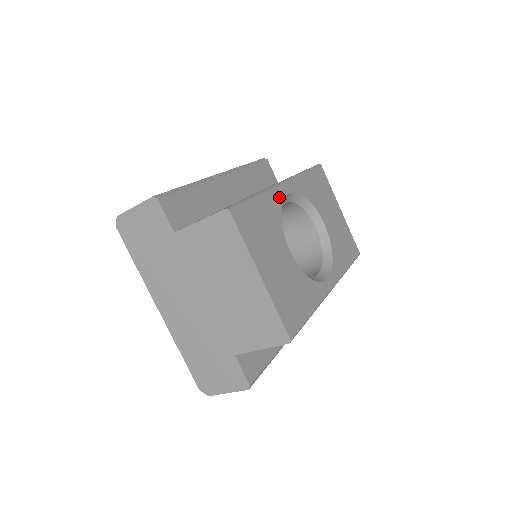
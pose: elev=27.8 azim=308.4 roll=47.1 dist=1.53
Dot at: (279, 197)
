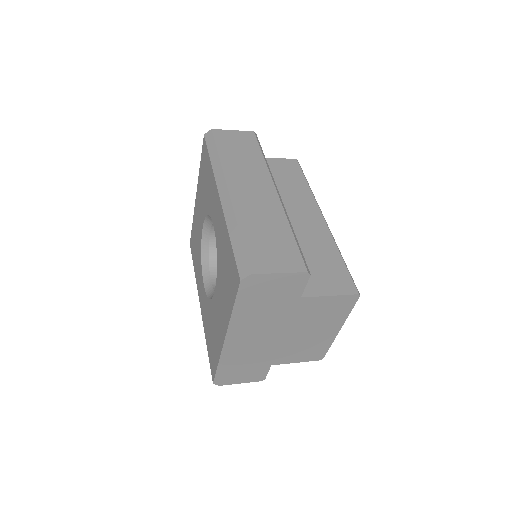
Dot at: occluded
